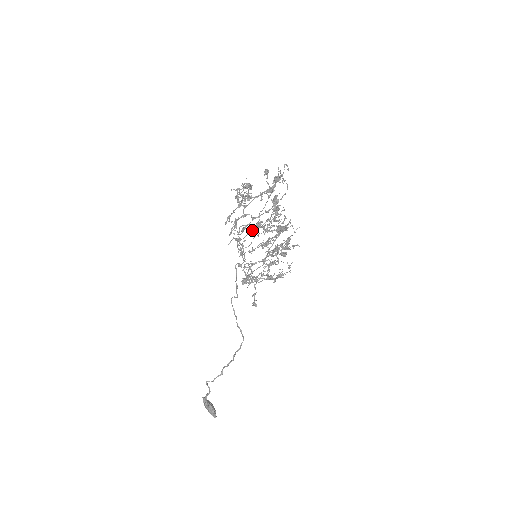
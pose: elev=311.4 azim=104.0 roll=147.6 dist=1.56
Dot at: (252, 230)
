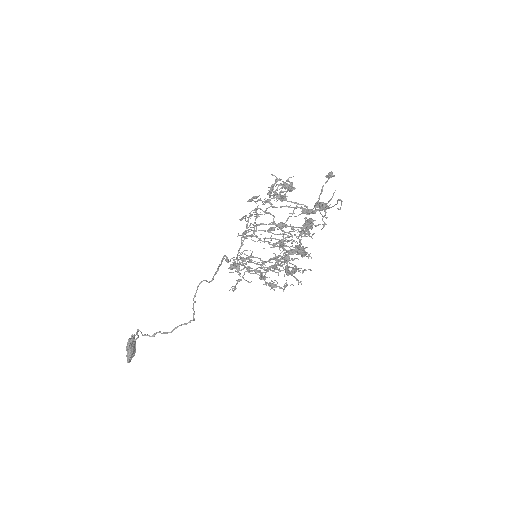
Dot at: (267, 230)
